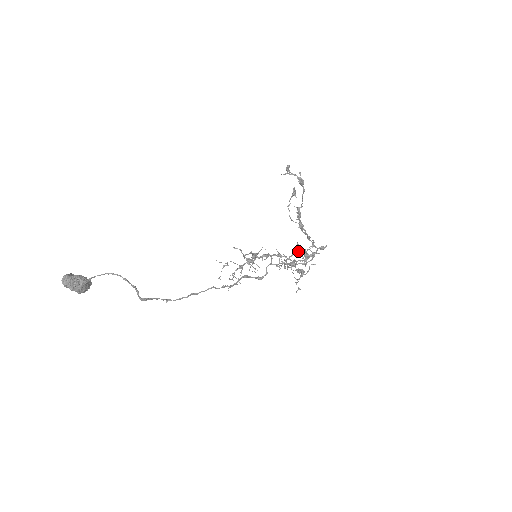
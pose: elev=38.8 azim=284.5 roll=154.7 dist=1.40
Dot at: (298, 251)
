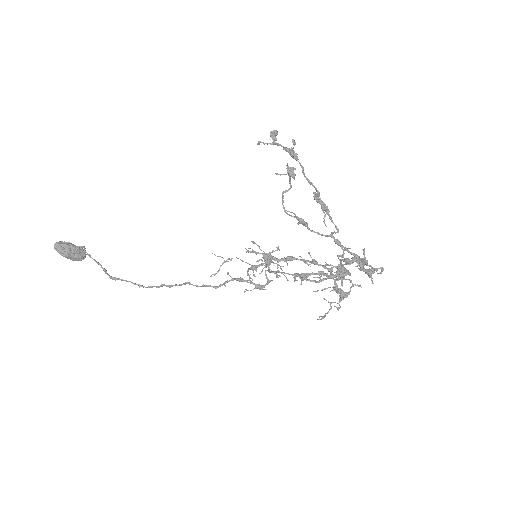
Dot at: occluded
